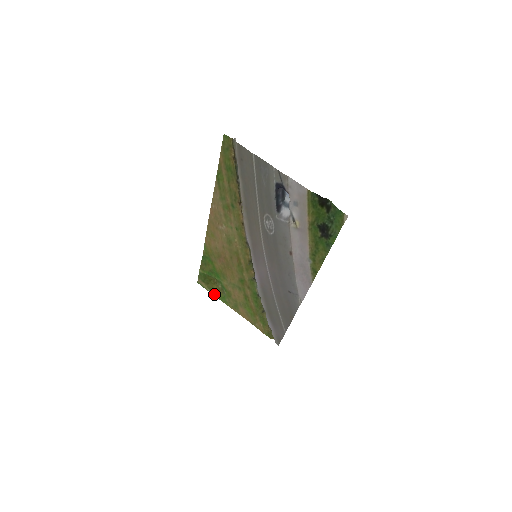
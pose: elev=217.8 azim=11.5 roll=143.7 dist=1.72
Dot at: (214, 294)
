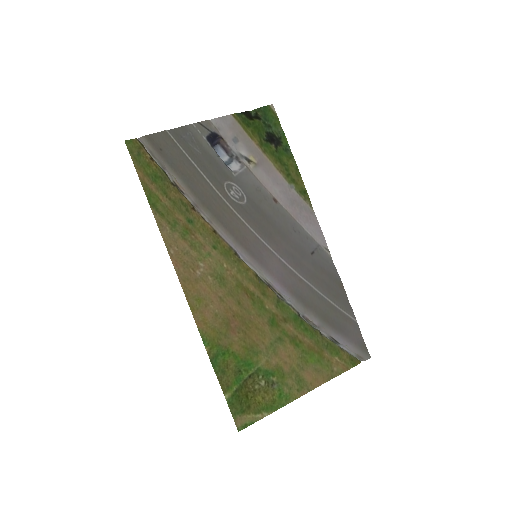
Dot at: (268, 411)
